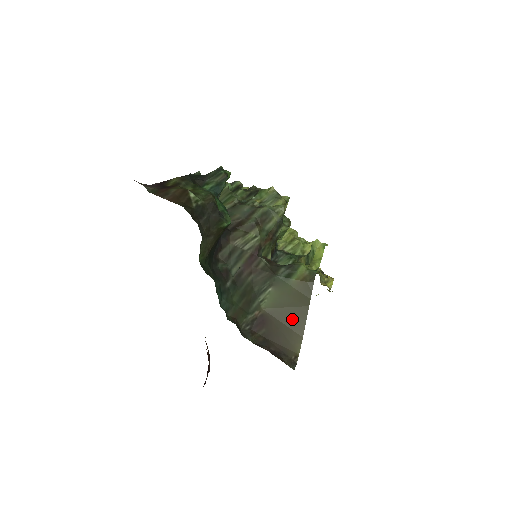
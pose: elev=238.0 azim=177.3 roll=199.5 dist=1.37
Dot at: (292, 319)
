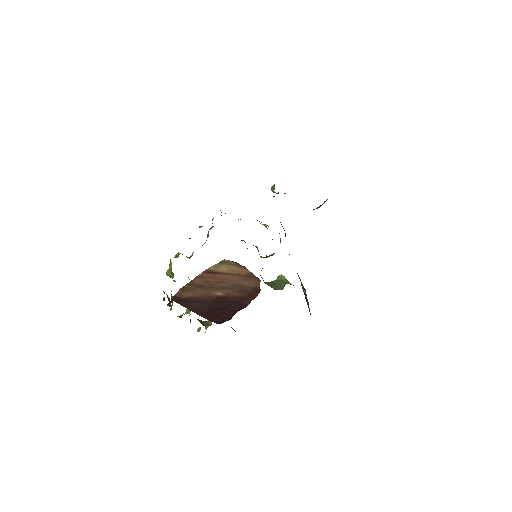
Dot at: occluded
